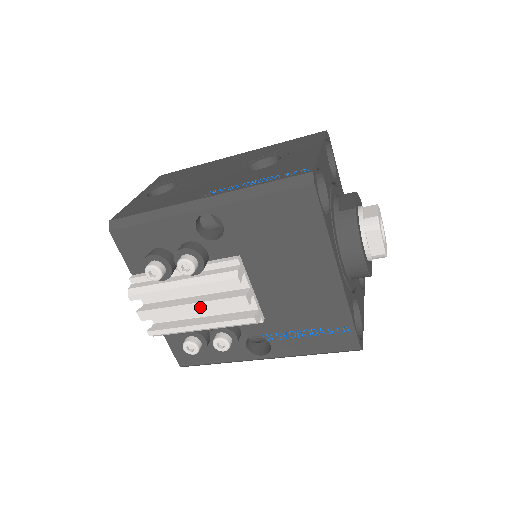
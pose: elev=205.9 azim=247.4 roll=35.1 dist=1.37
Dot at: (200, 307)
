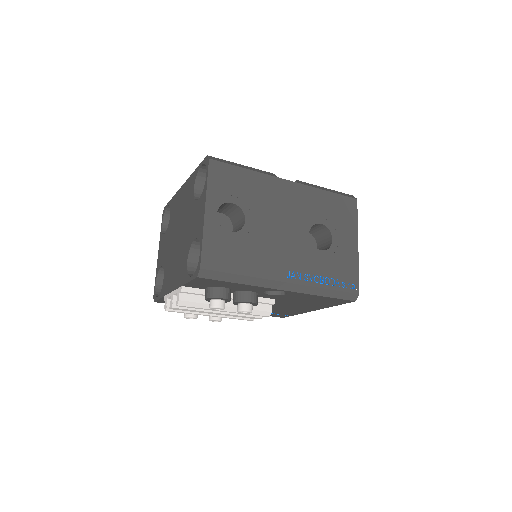
Dot at: (226, 315)
